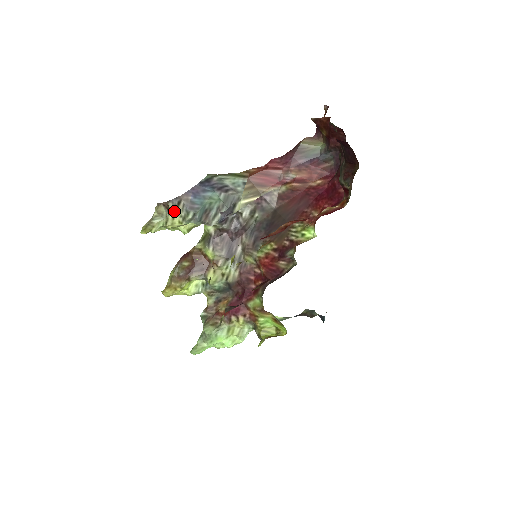
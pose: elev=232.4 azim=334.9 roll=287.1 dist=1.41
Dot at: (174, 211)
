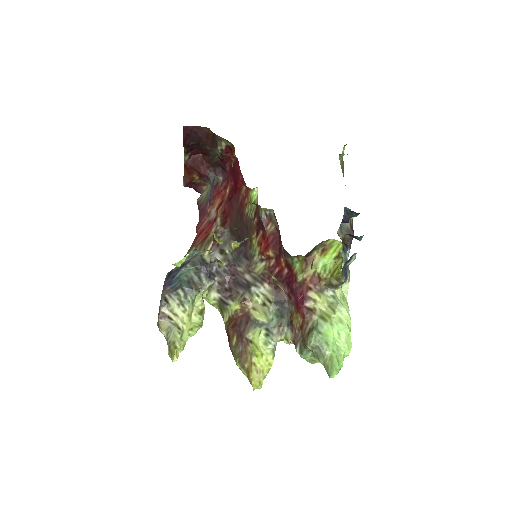
Dot at: (171, 310)
